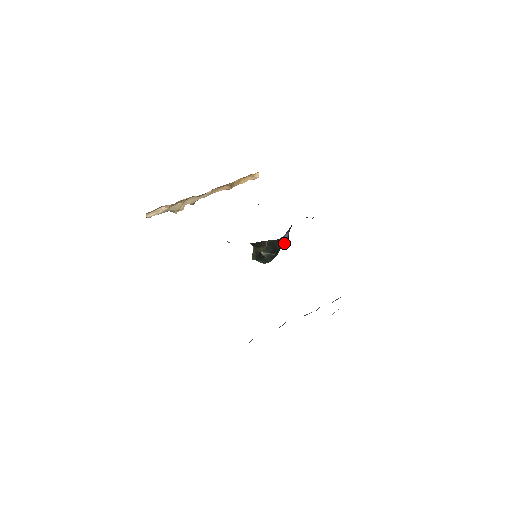
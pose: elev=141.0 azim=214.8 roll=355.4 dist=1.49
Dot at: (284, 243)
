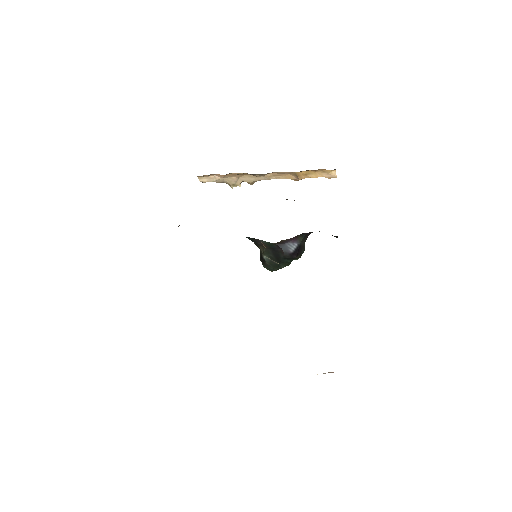
Dot at: (289, 254)
